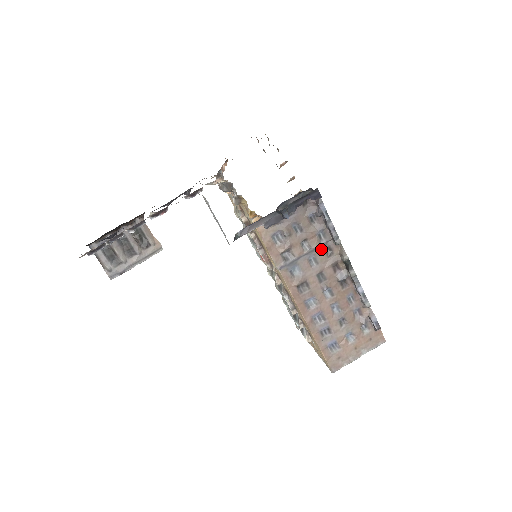
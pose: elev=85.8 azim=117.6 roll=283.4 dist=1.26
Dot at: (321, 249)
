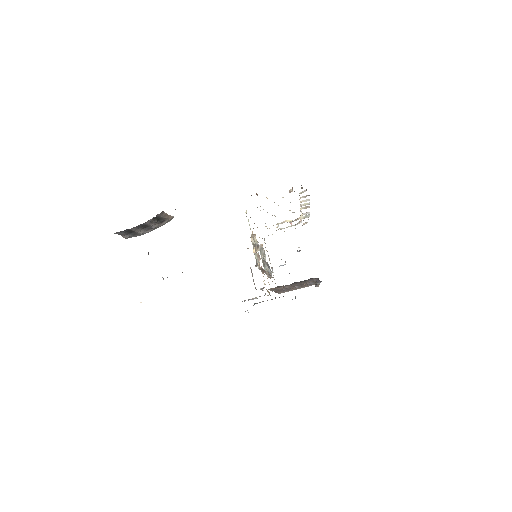
Dot at: occluded
